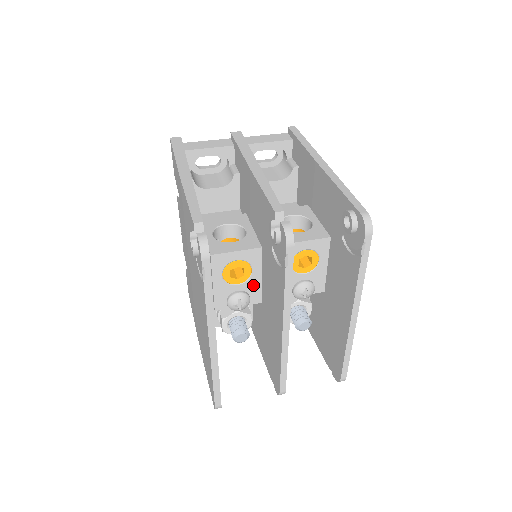
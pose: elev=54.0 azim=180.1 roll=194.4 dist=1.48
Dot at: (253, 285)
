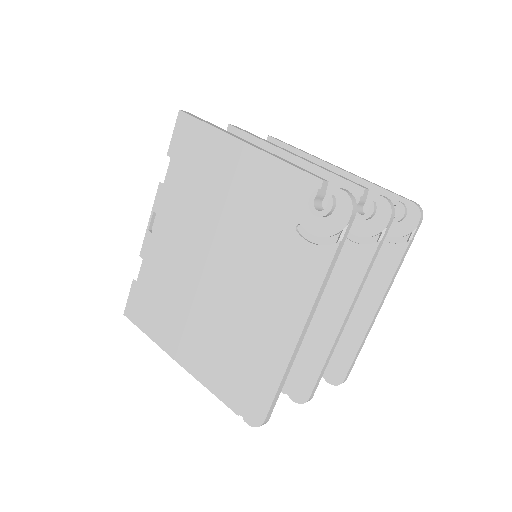
Dot at: occluded
